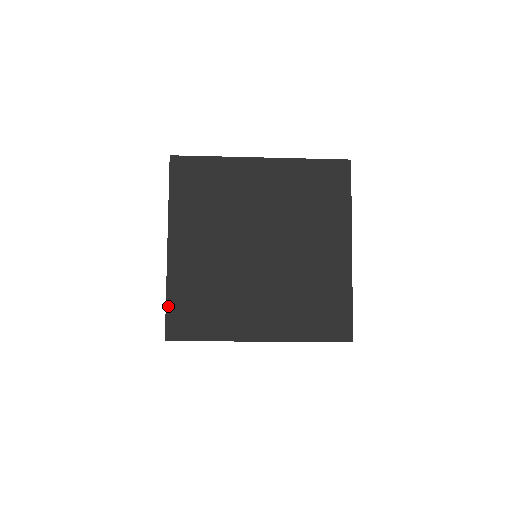
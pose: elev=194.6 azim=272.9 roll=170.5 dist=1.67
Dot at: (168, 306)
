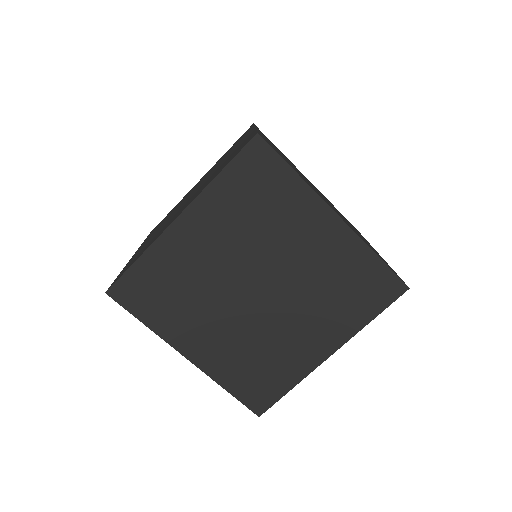
Dot at: occluded
